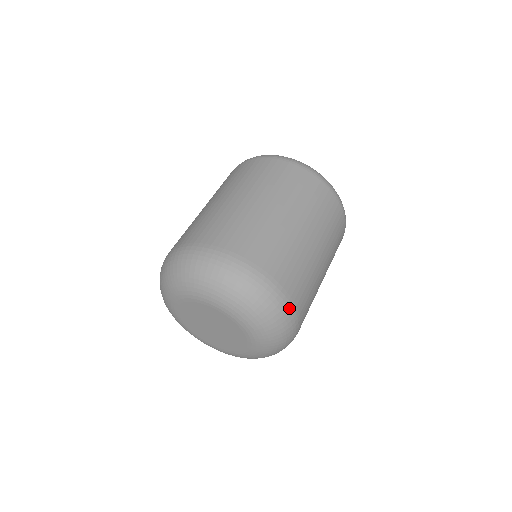
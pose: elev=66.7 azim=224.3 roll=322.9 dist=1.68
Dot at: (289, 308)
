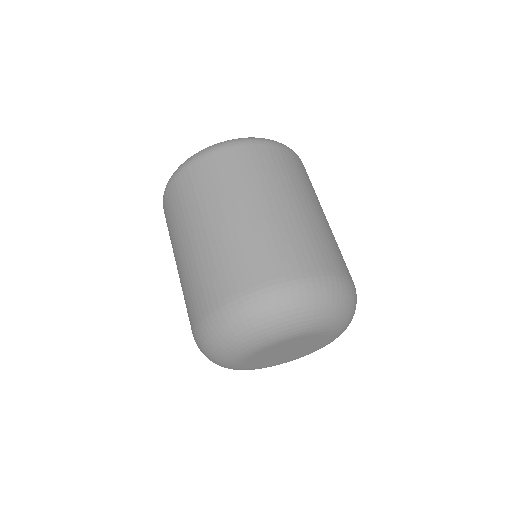
Dot at: occluded
